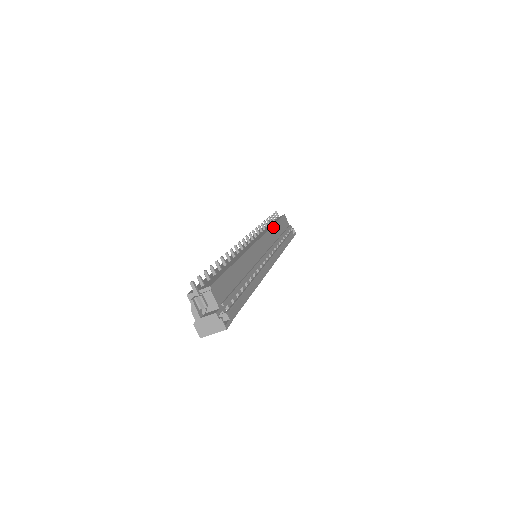
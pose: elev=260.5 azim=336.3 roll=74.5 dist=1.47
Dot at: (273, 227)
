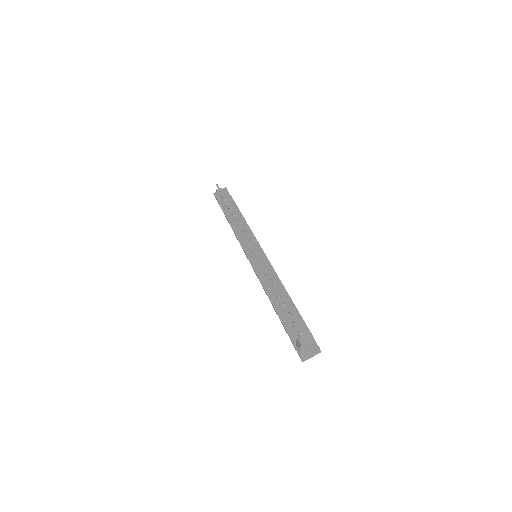
Dot at: occluded
